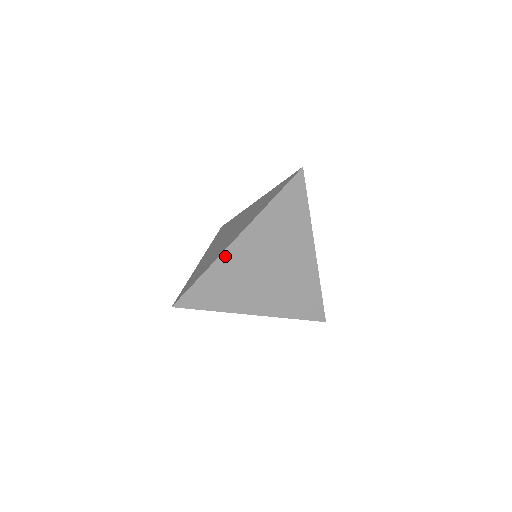
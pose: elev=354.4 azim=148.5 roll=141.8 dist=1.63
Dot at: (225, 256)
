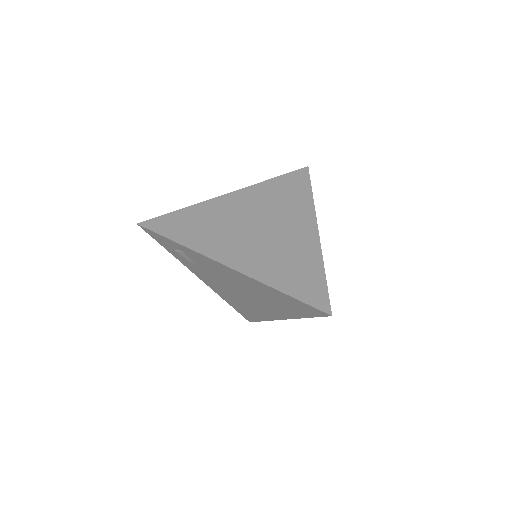
Dot at: (206, 258)
